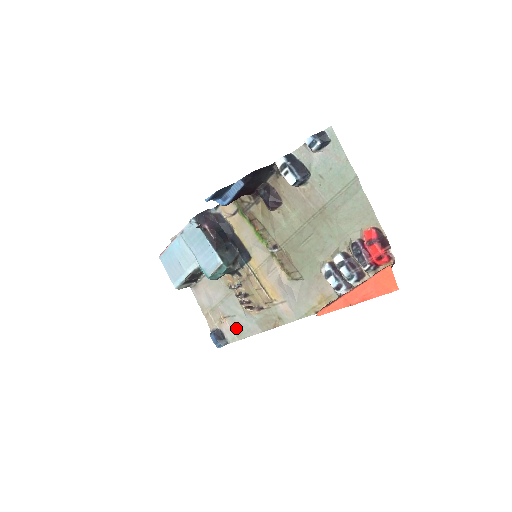
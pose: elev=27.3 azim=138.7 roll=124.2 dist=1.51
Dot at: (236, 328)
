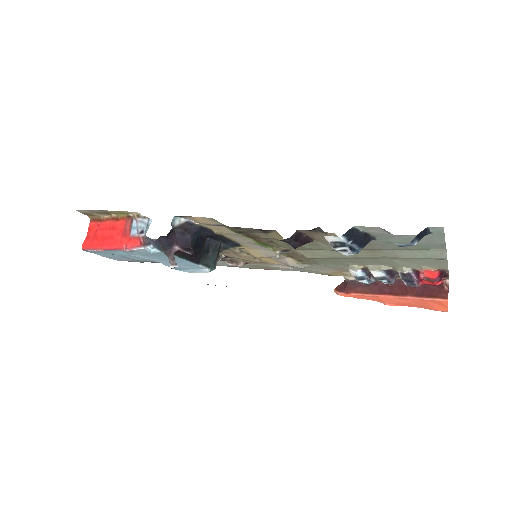
Dot at: occluded
